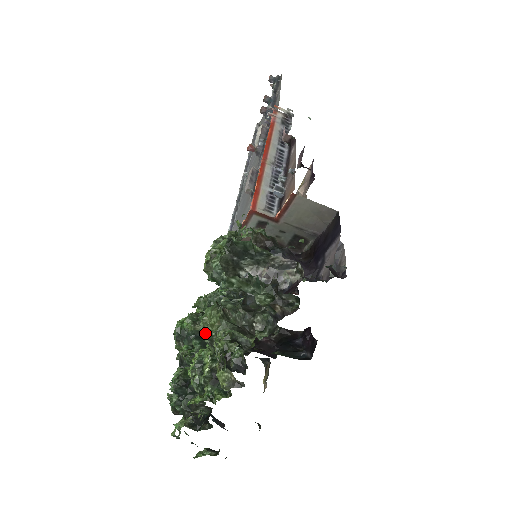
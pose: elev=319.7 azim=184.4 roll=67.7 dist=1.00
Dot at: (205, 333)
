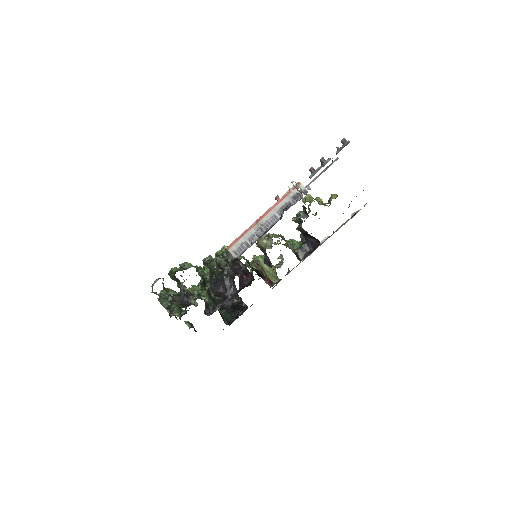
Dot at: occluded
